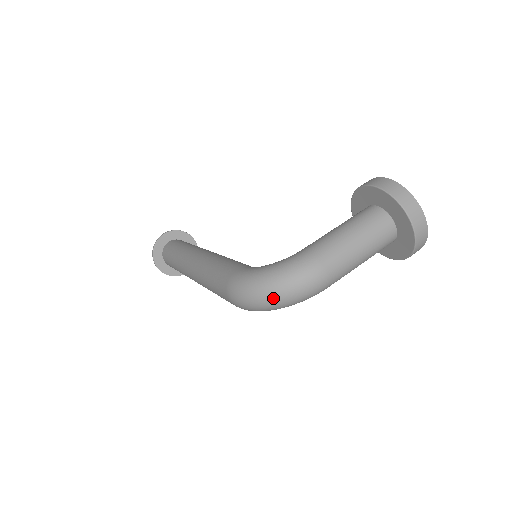
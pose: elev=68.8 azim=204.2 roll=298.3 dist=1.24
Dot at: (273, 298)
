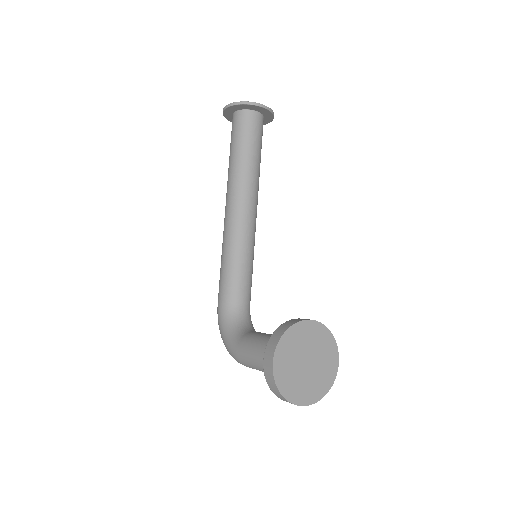
Dot at: occluded
